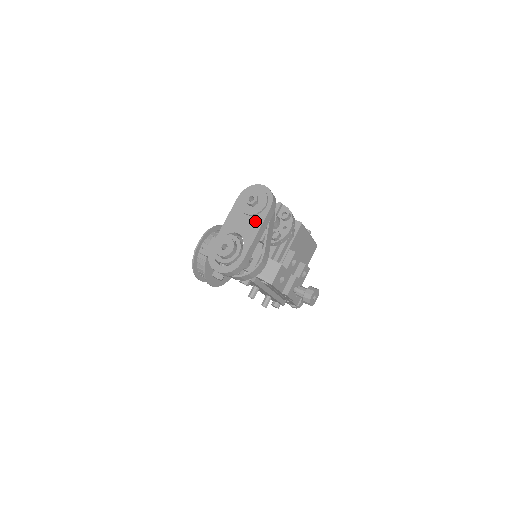
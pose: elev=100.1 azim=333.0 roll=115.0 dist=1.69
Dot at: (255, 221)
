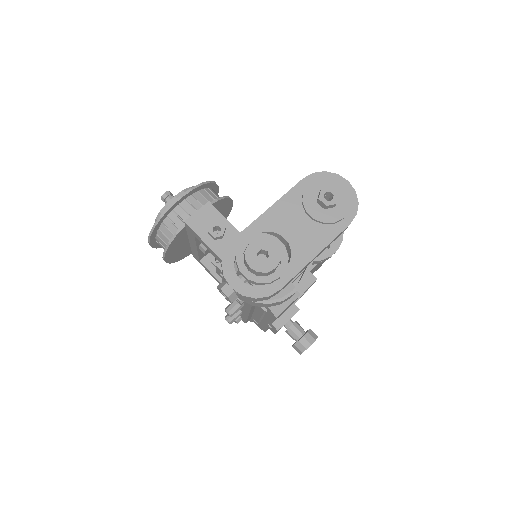
Dot at: (319, 233)
